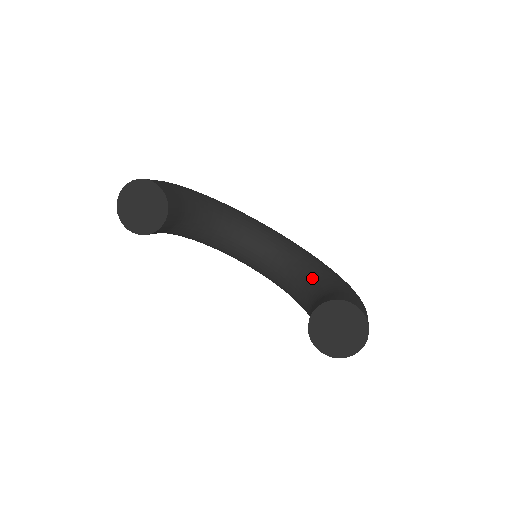
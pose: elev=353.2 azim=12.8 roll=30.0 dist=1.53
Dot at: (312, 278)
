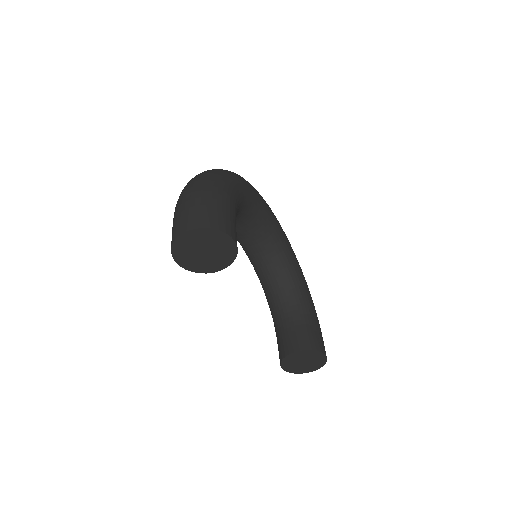
Dot at: (289, 285)
